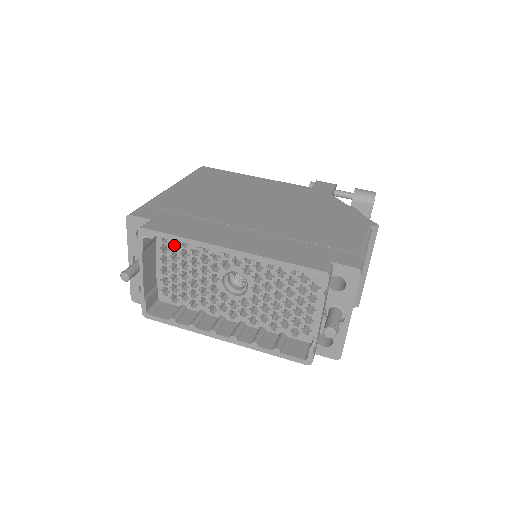
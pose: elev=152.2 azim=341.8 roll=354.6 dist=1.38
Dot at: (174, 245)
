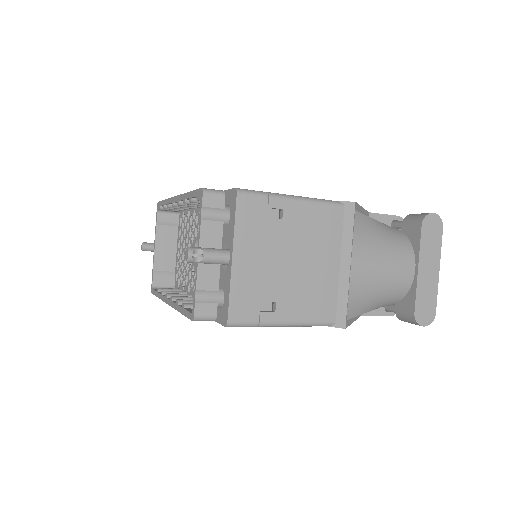
Dot at: occluded
